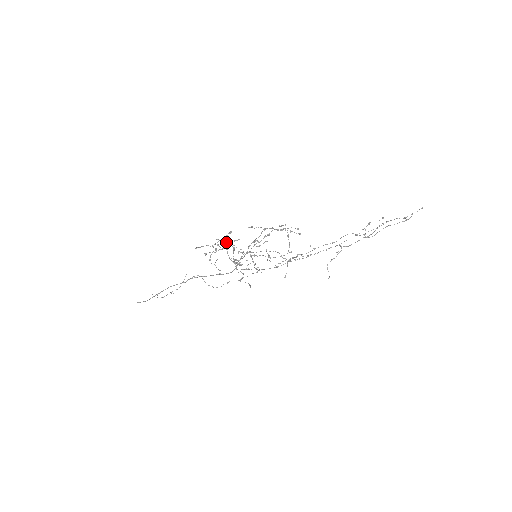
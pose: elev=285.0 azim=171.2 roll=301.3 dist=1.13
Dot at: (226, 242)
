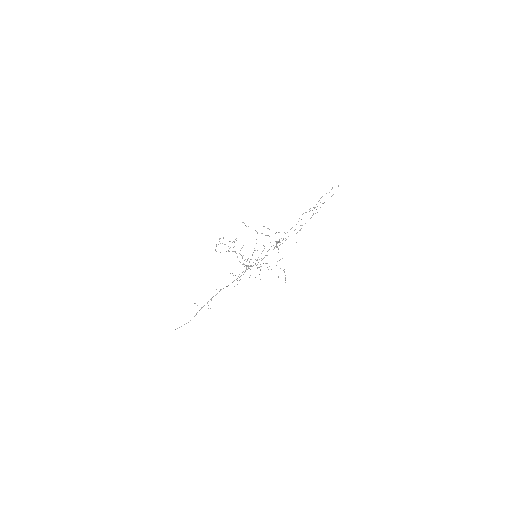
Dot at: occluded
